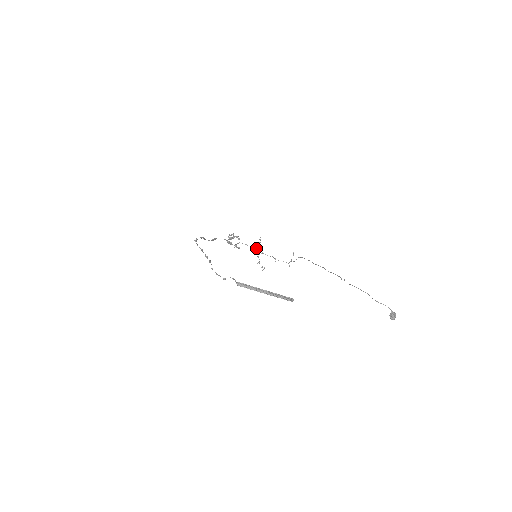
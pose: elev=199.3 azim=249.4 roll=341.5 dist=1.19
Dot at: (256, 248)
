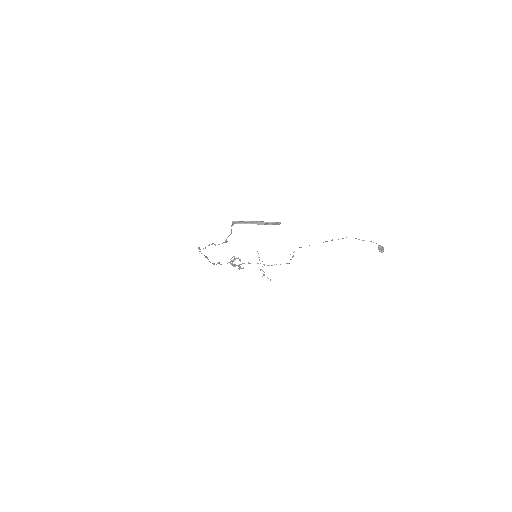
Dot at: occluded
